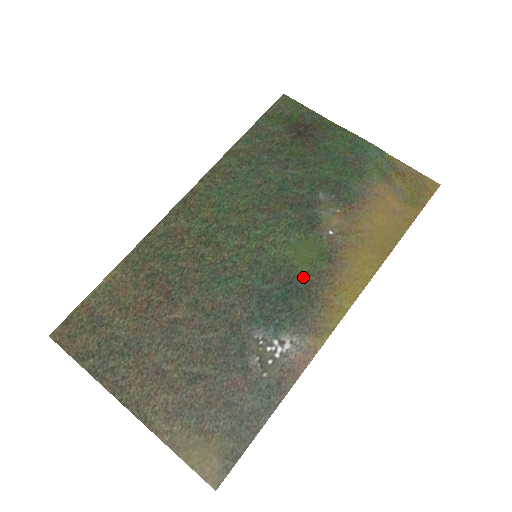
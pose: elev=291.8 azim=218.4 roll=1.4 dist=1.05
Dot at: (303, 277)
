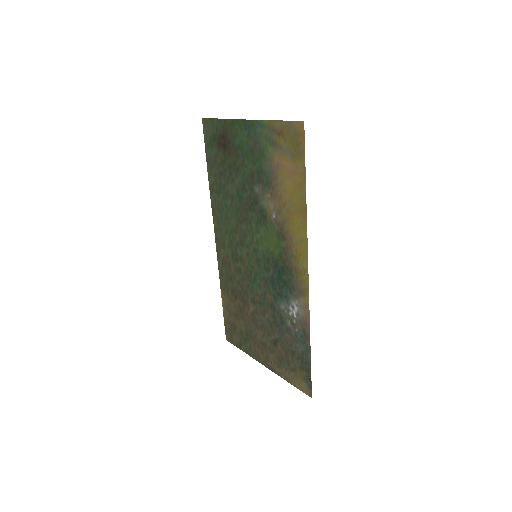
Dot at: (279, 258)
